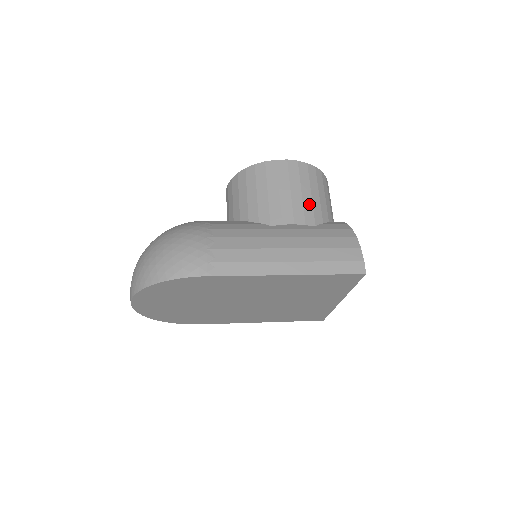
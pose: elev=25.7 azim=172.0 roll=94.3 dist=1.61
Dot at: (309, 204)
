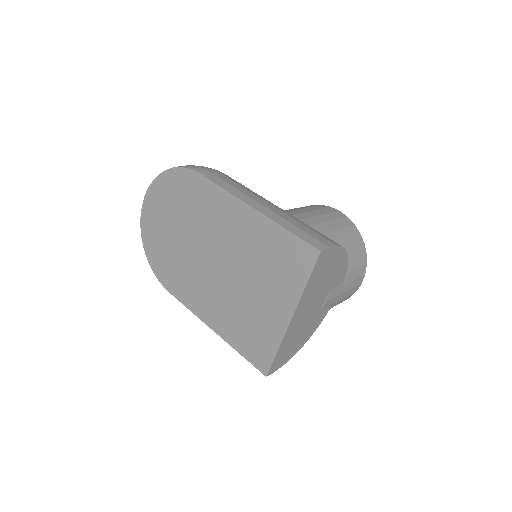
Dot at: (327, 228)
